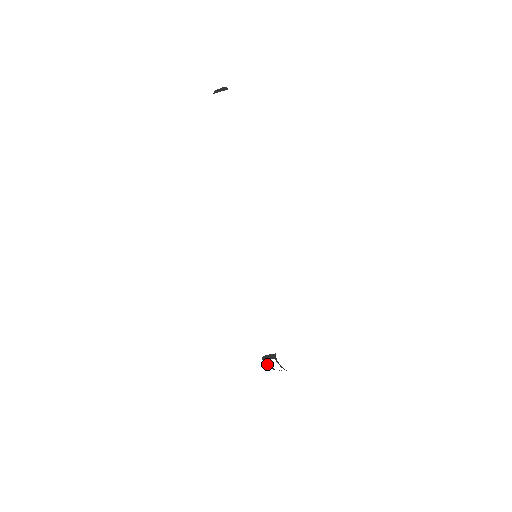
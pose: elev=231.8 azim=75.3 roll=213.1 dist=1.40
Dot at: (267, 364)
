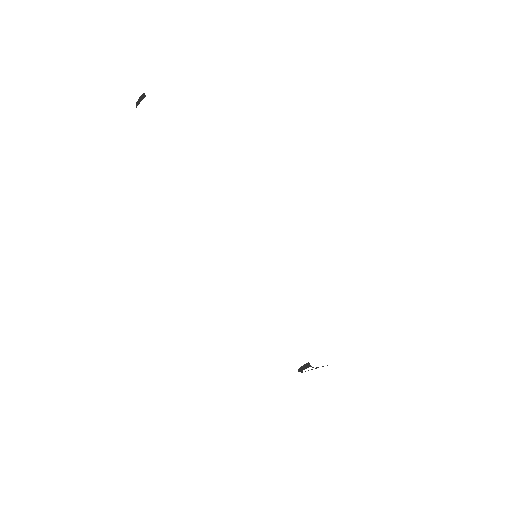
Dot at: occluded
